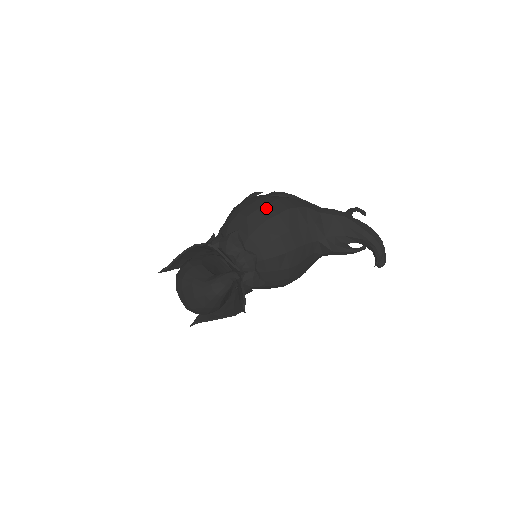
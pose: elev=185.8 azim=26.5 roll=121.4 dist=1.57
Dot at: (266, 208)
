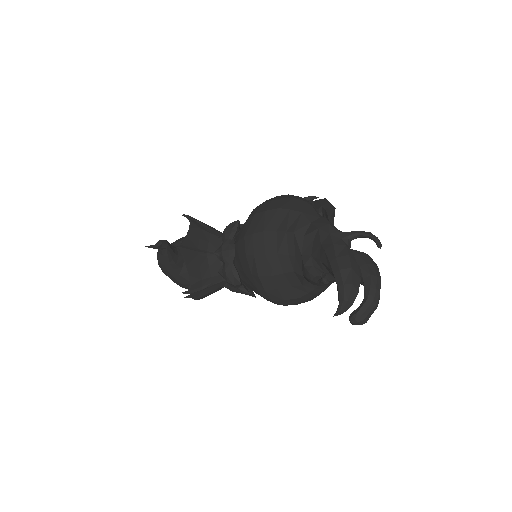
Dot at: (267, 203)
